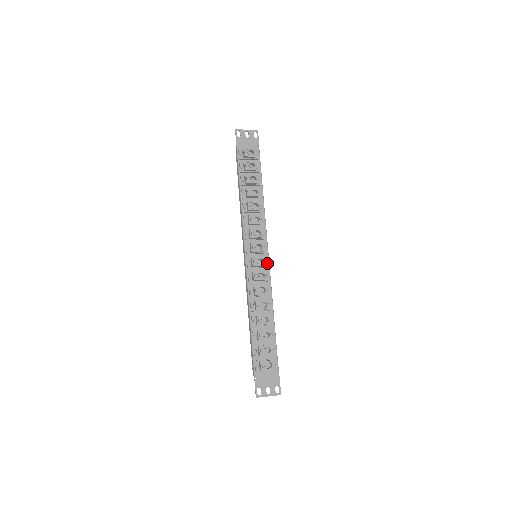
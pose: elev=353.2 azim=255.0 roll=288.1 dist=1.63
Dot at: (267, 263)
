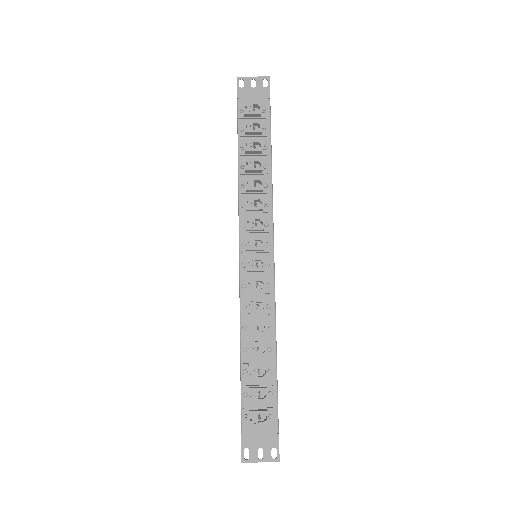
Dot at: (271, 267)
